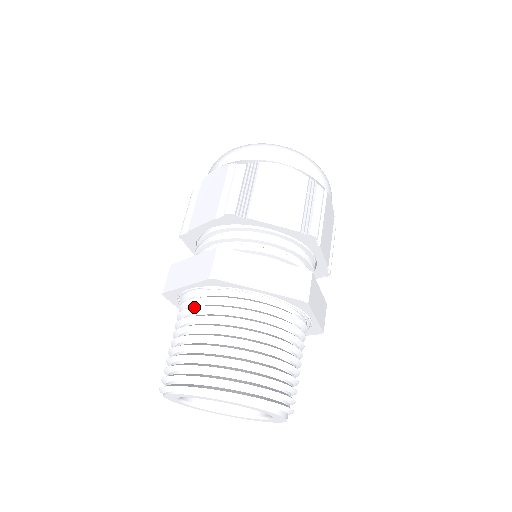
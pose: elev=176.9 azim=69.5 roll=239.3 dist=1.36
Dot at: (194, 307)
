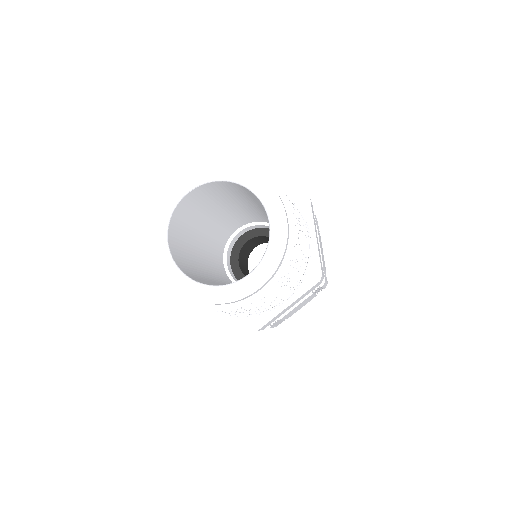
Dot at: occluded
